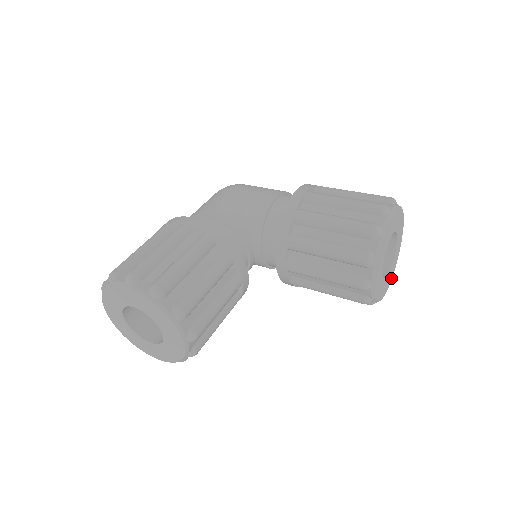
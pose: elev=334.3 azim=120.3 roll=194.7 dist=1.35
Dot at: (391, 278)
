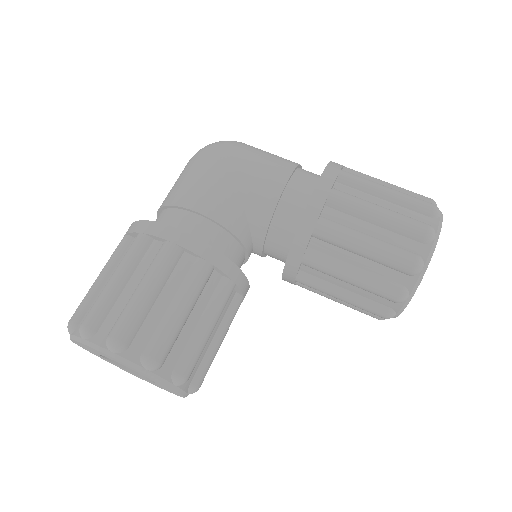
Dot at: occluded
